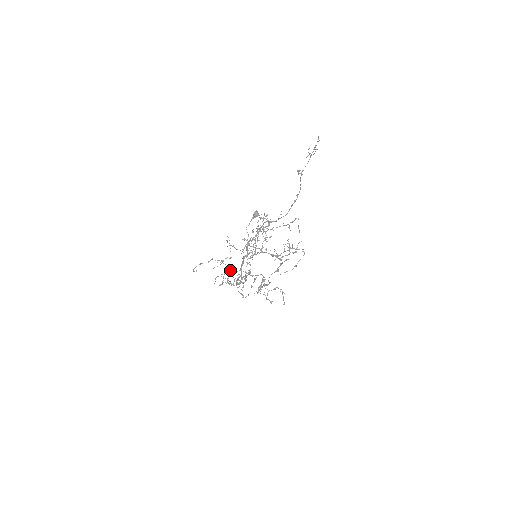
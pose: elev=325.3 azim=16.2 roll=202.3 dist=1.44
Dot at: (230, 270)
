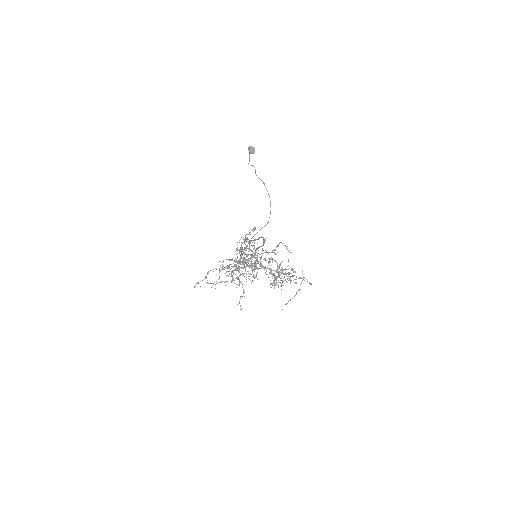
Dot at: (236, 267)
